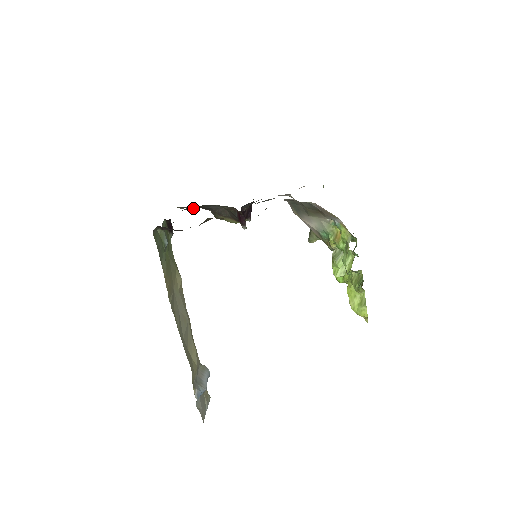
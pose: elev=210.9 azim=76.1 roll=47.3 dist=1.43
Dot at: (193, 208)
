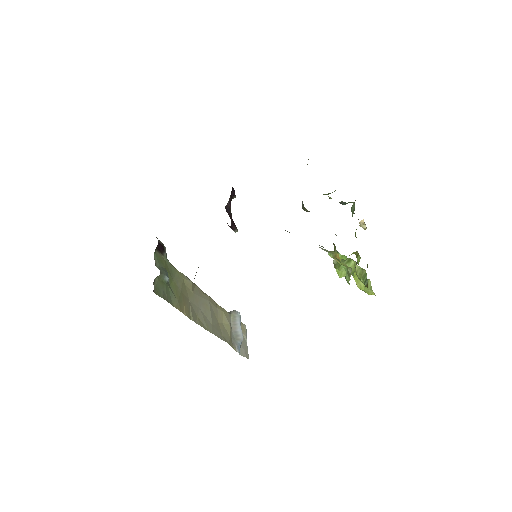
Dot at: occluded
